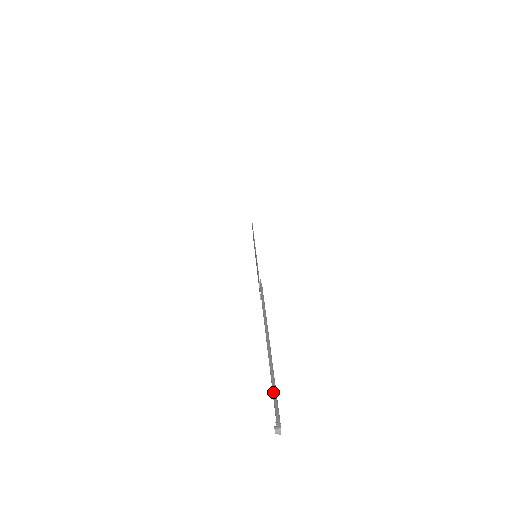
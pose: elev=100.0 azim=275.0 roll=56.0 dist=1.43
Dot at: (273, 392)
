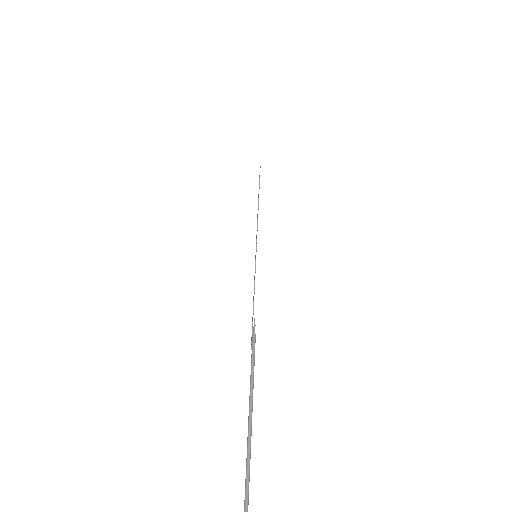
Dot at: out of frame
